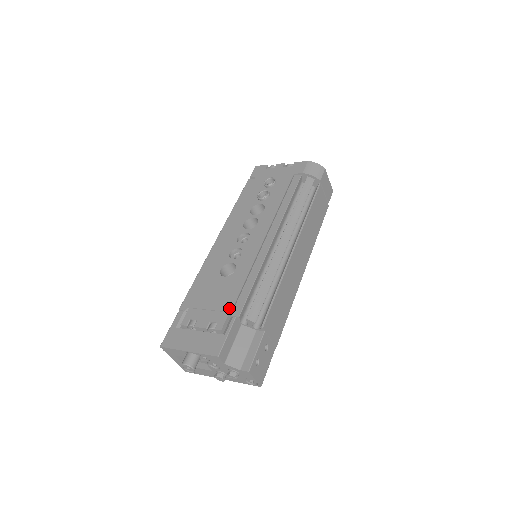
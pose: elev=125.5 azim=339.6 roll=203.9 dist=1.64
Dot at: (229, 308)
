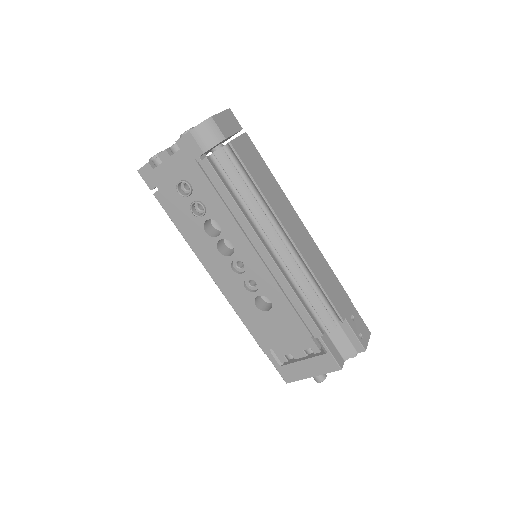
Dot at: (307, 334)
